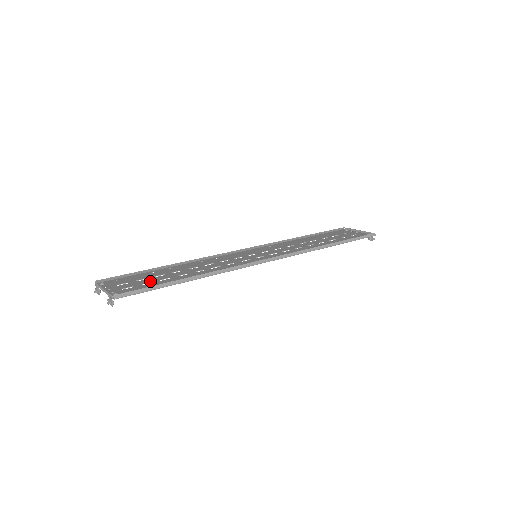
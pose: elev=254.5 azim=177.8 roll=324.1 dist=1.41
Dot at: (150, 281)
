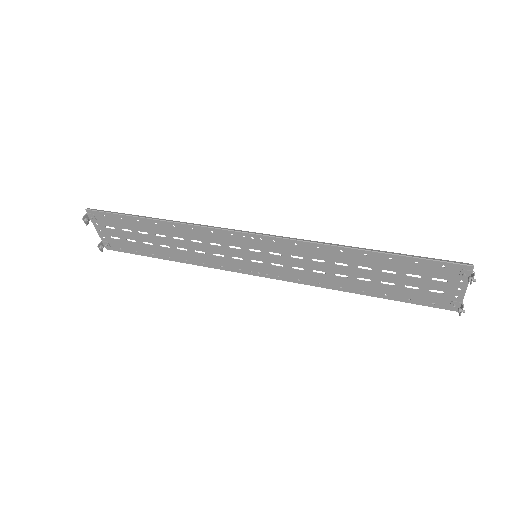
Dot at: (132, 233)
